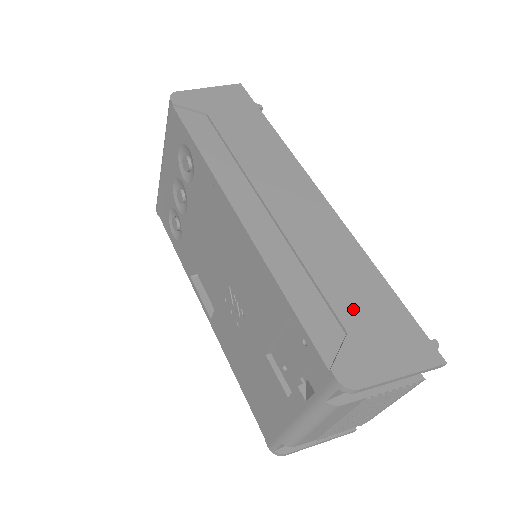
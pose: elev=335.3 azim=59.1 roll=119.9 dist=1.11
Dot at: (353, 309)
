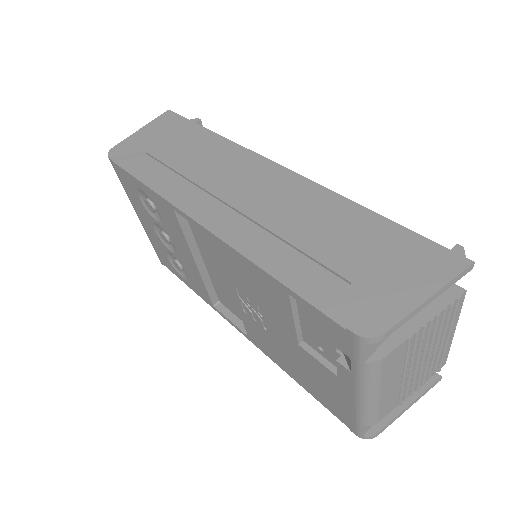
Dot at: (349, 257)
